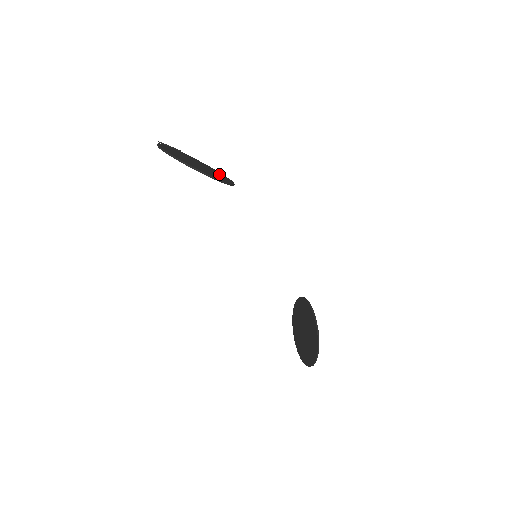
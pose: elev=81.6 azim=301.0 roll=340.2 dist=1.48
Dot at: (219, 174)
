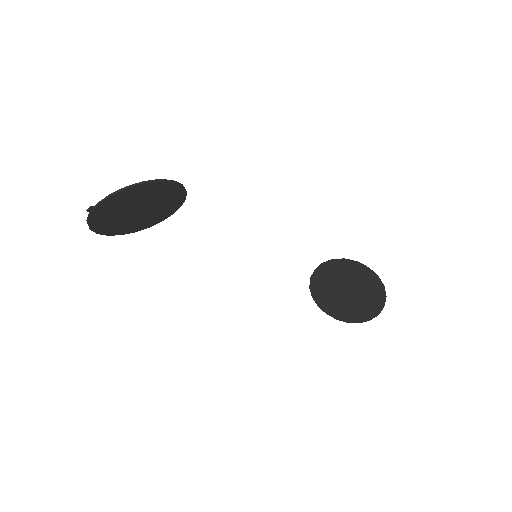
Dot at: (161, 211)
